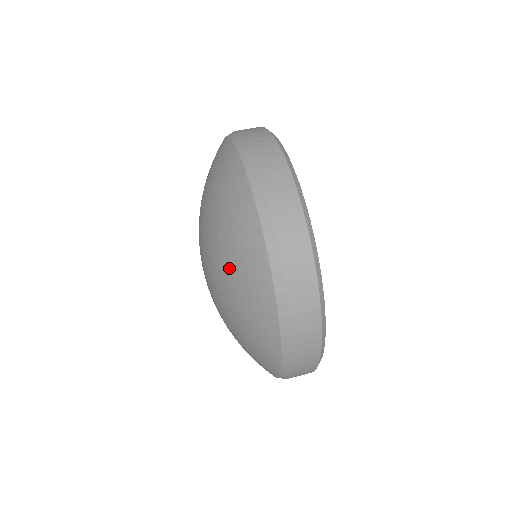
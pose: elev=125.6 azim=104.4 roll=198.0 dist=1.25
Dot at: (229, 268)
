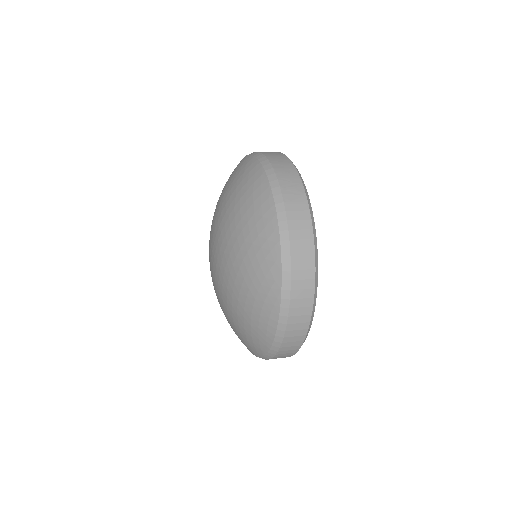
Dot at: (239, 217)
